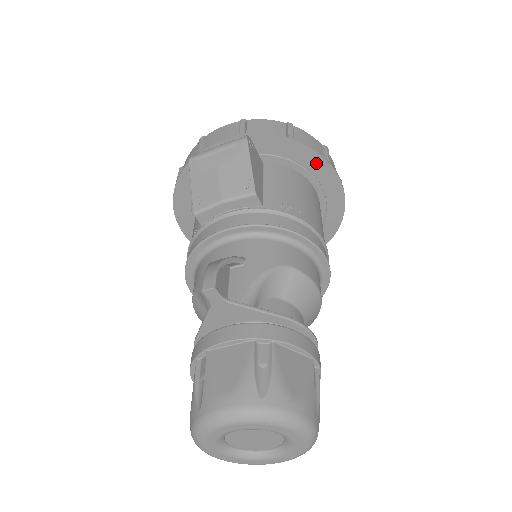
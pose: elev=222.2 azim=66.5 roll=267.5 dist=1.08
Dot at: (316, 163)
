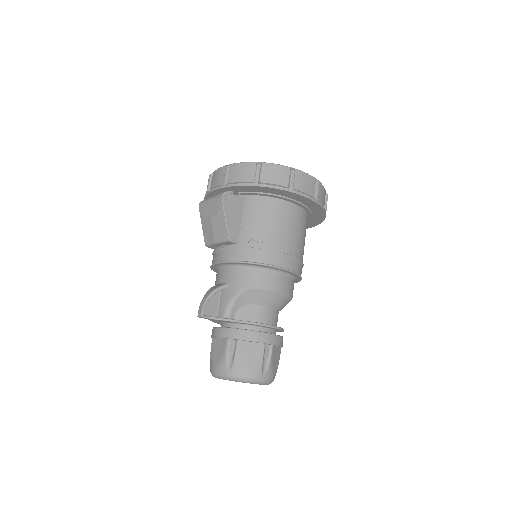
Dot at: (281, 192)
